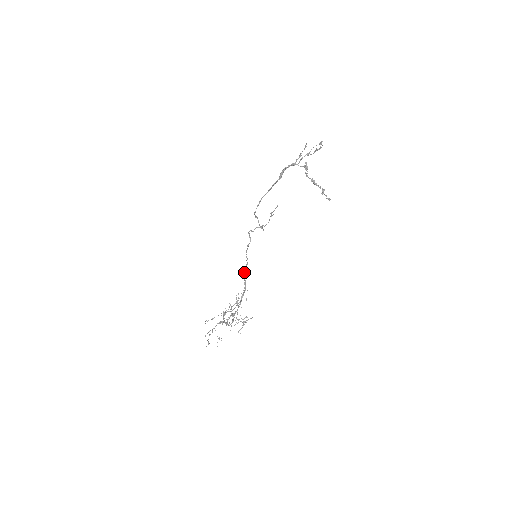
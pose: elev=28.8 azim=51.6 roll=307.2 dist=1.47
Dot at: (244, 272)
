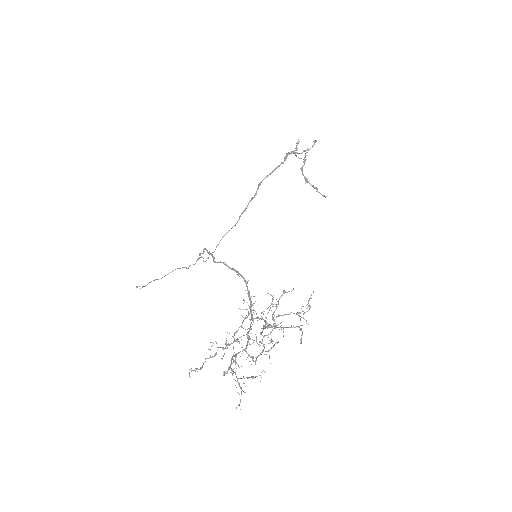
Dot at: (244, 278)
